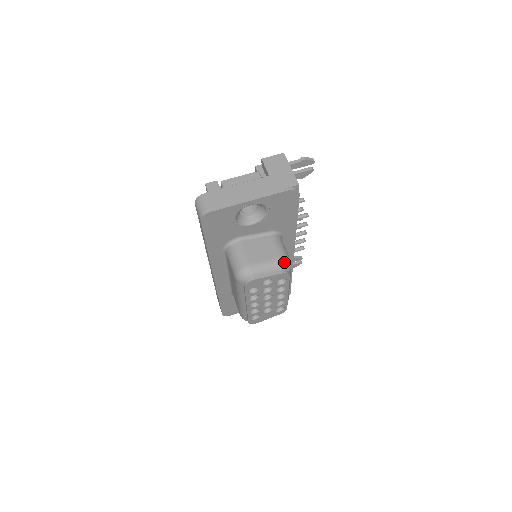
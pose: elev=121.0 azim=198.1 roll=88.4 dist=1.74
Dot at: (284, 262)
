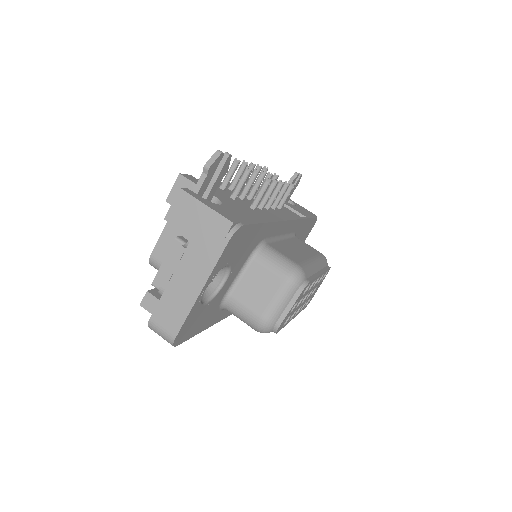
Dot at: (293, 281)
